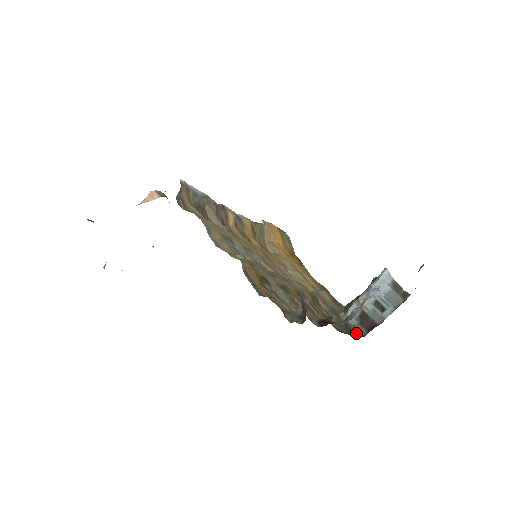
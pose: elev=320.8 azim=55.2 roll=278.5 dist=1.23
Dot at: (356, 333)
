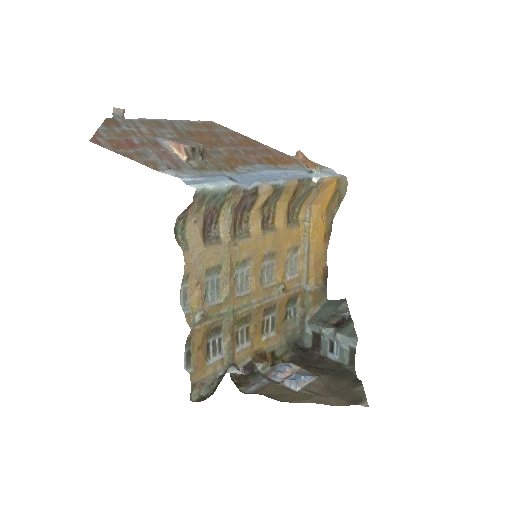
Dot at: (301, 342)
